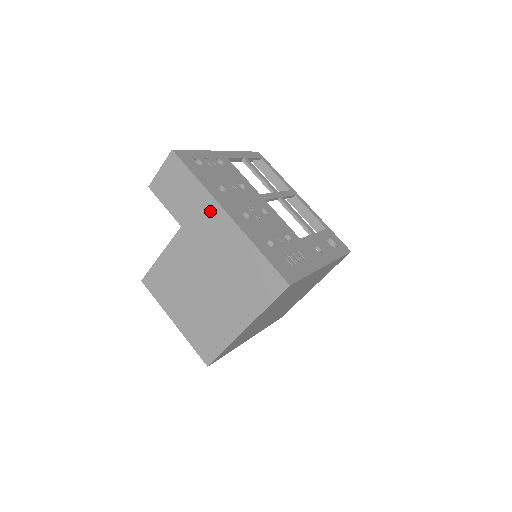
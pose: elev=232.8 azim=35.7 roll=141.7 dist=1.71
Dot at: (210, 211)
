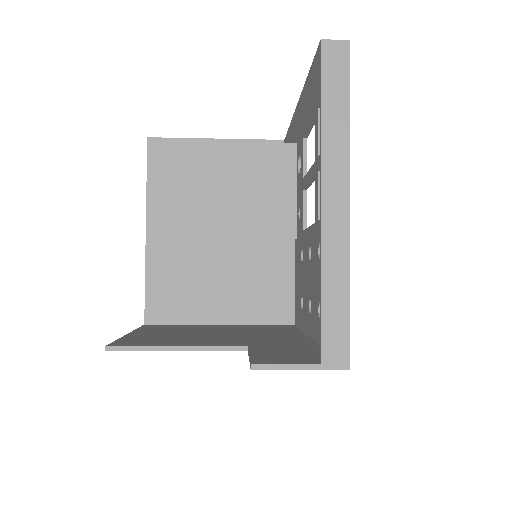
Dot at: occluded
